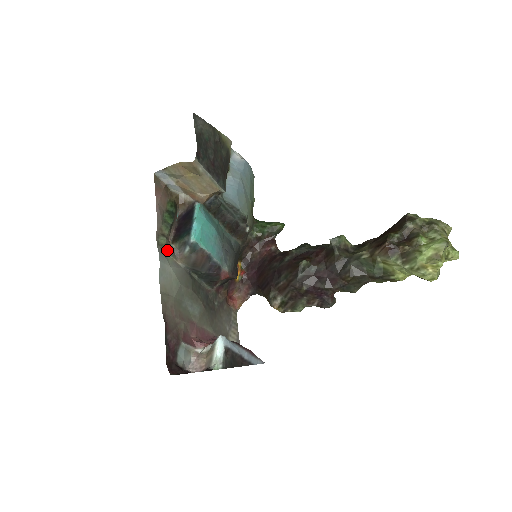
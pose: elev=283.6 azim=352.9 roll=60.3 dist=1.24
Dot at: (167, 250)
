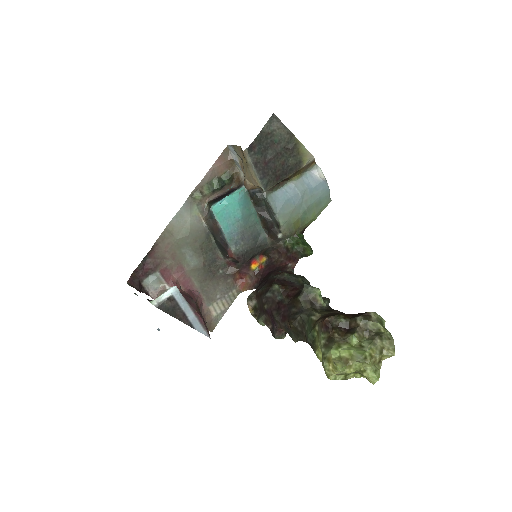
Dot at: (198, 205)
